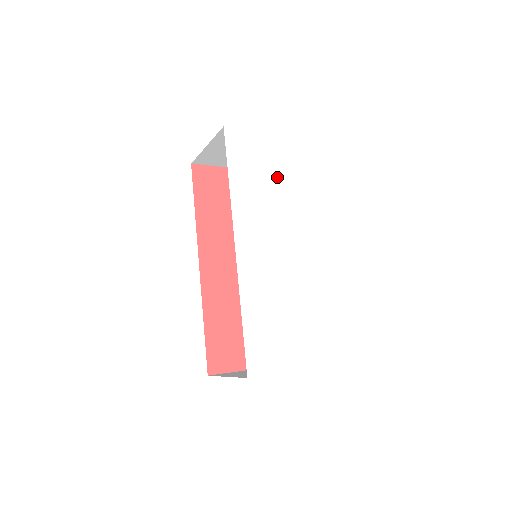
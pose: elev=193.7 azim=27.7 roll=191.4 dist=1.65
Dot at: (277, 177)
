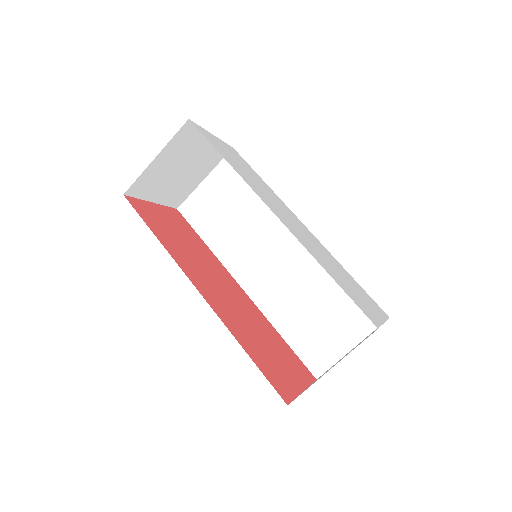
Dot at: (246, 169)
